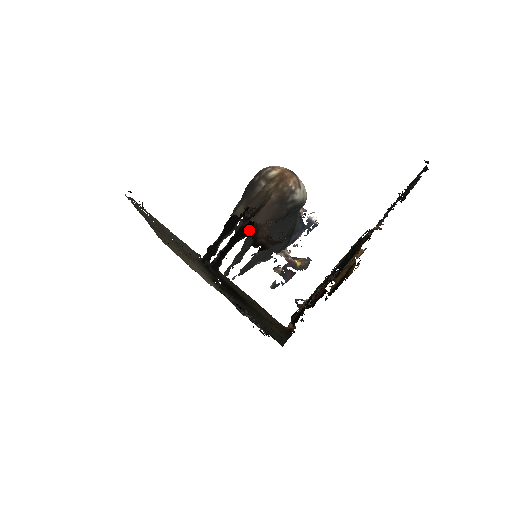
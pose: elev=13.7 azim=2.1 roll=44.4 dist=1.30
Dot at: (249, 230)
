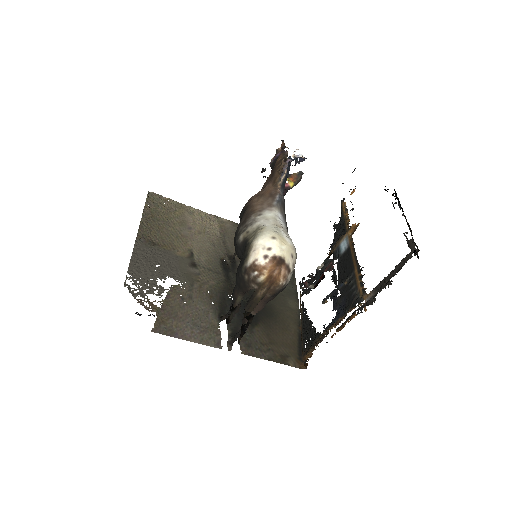
Dot at: occluded
